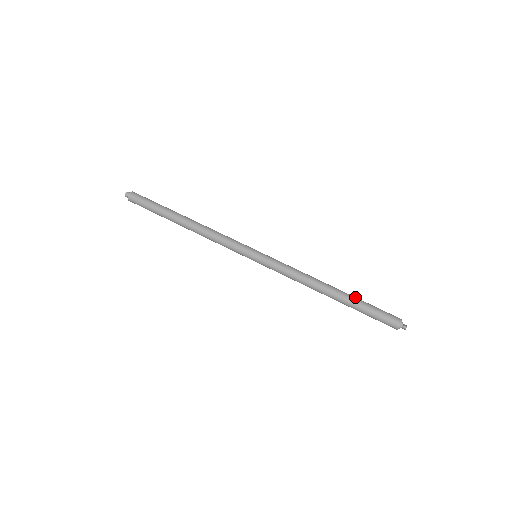
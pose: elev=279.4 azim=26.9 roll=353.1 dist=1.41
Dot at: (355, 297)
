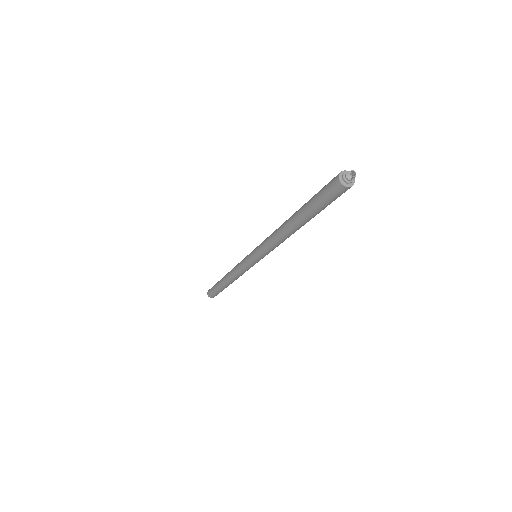
Dot at: occluded
